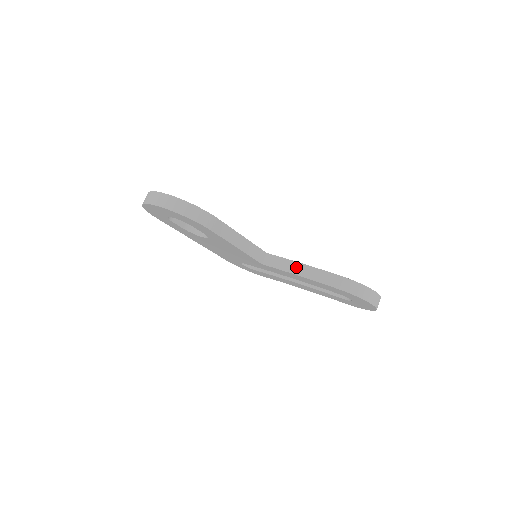
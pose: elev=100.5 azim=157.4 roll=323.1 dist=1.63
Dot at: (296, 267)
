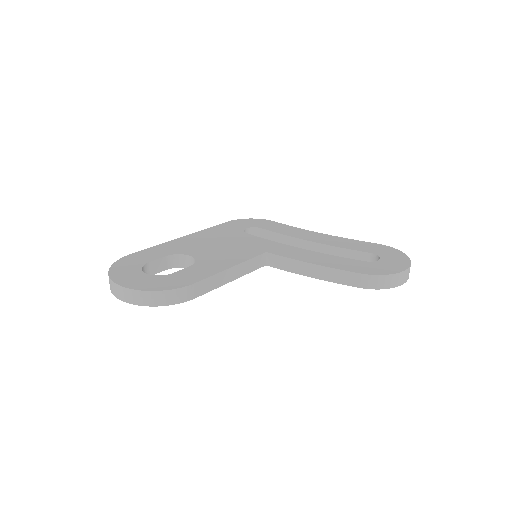
Dot at: (304, 268)
